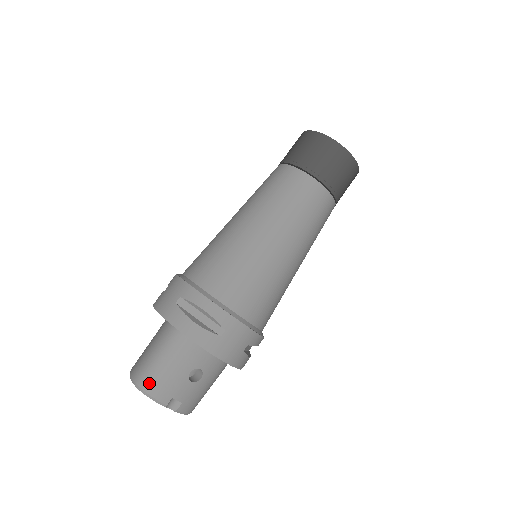
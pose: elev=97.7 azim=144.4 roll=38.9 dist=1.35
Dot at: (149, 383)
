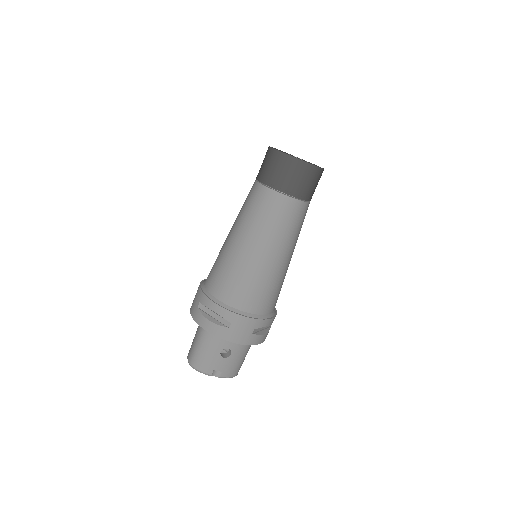
Dot at: (196, 362)
